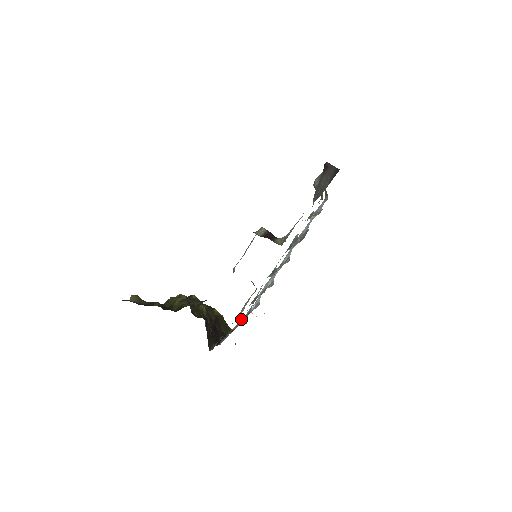
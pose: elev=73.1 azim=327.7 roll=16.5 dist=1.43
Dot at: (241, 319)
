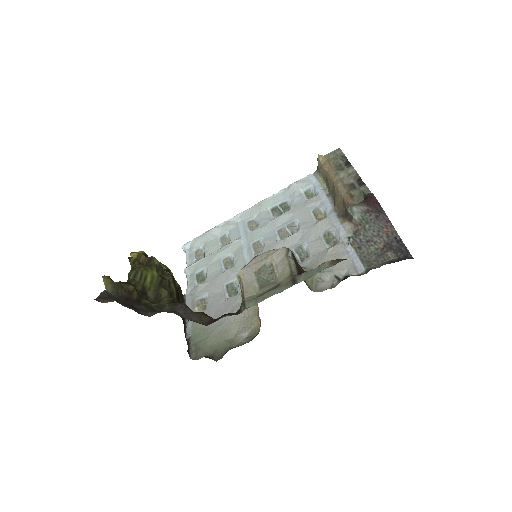
Dot at: (204, 298)
